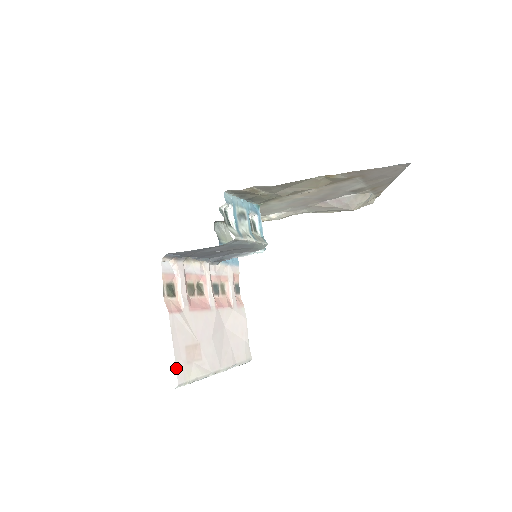
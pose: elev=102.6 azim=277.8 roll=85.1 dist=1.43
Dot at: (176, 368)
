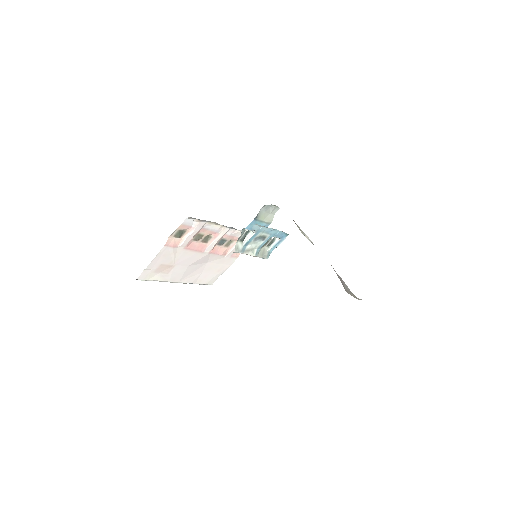
Dot at: (143, 272)
